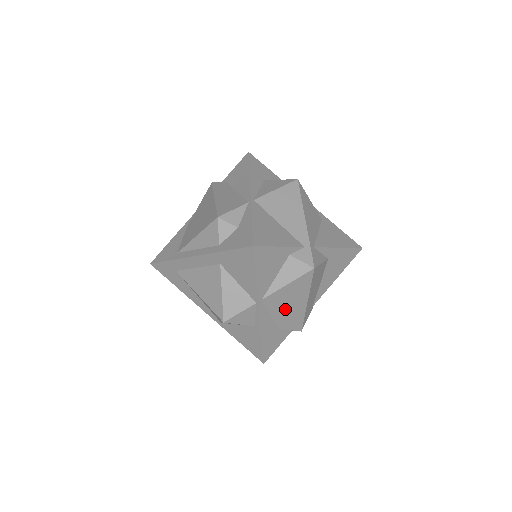
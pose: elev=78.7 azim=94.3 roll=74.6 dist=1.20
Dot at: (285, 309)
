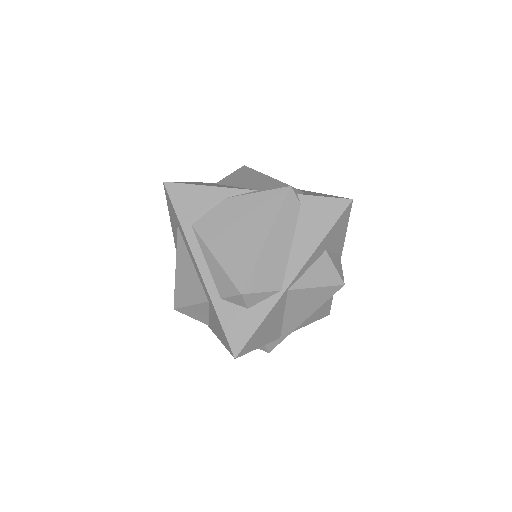
Dot at: occluded
